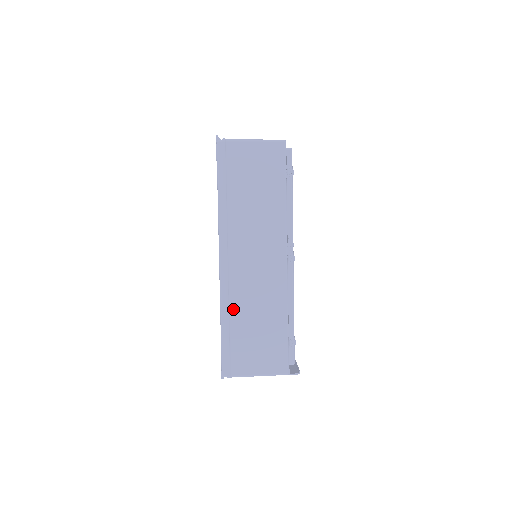
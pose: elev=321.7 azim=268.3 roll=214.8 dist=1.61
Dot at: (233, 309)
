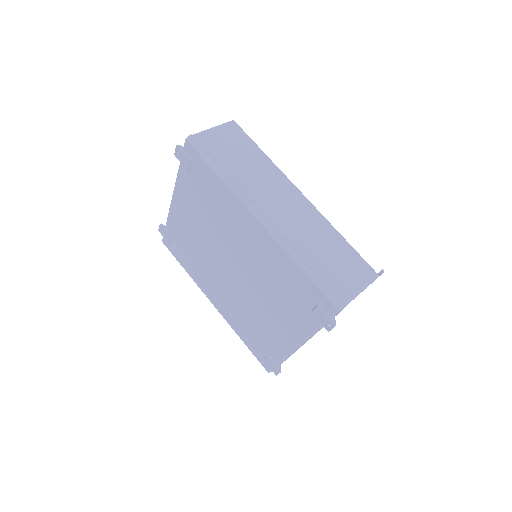
Dot at: (299, 249)
